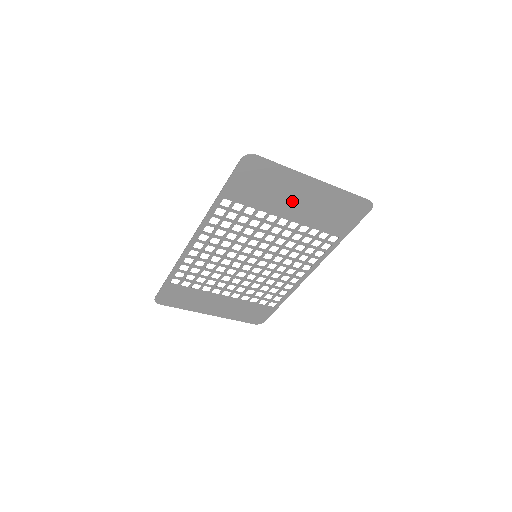
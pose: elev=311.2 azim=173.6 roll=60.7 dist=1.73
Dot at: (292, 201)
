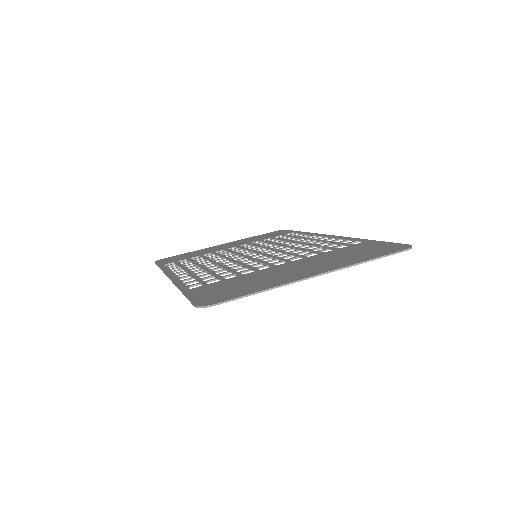
Dot at: (287, 271)
